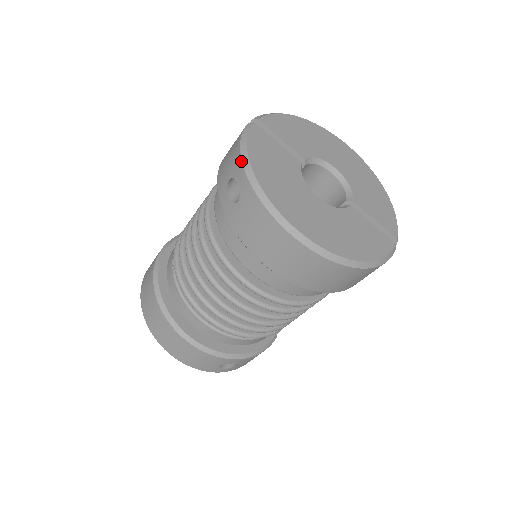
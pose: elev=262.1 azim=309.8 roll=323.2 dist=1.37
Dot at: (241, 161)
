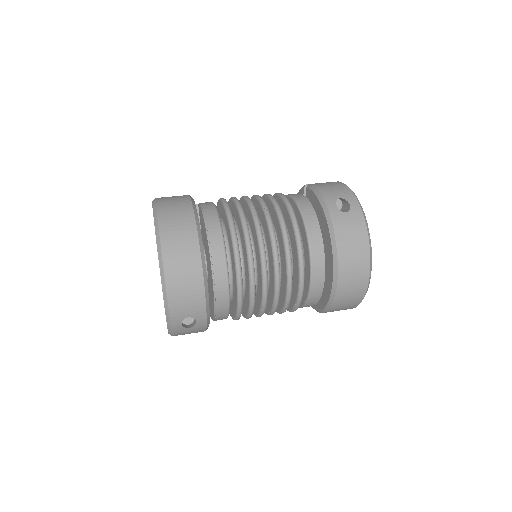
Dot at: (355, 195)
